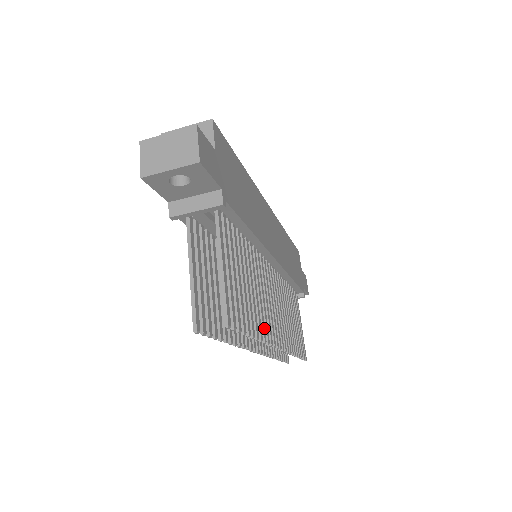
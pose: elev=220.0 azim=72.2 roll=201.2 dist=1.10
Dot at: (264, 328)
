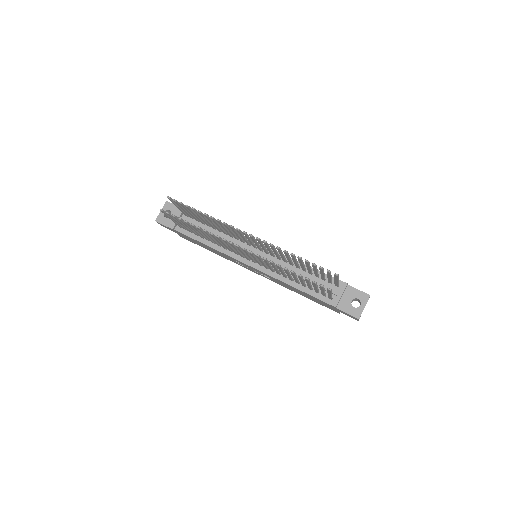
Dot at: (221, 222)
